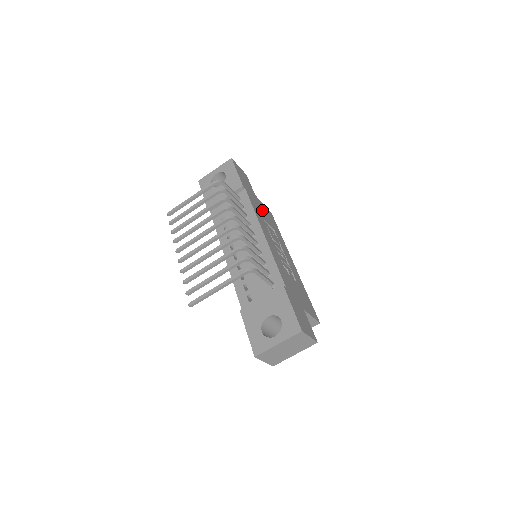
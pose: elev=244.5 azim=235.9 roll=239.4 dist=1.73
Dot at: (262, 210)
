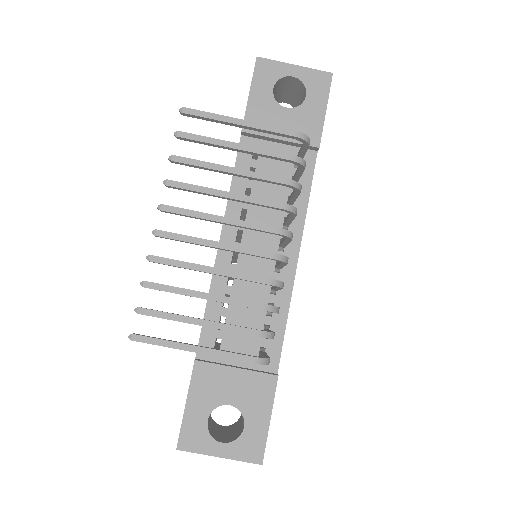
Dot at: occluded
